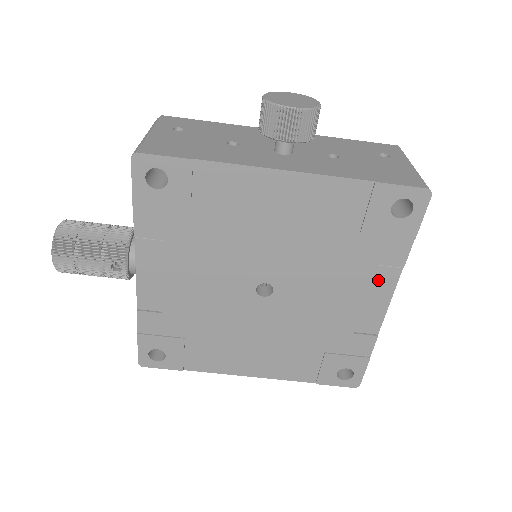
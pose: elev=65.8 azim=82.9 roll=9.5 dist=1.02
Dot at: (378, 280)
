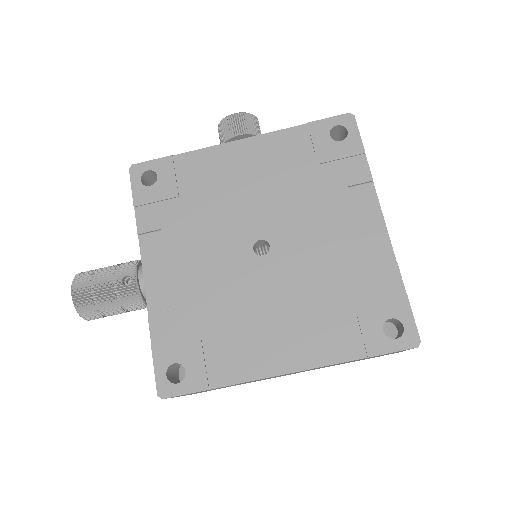
Dot at: (359, 201)
